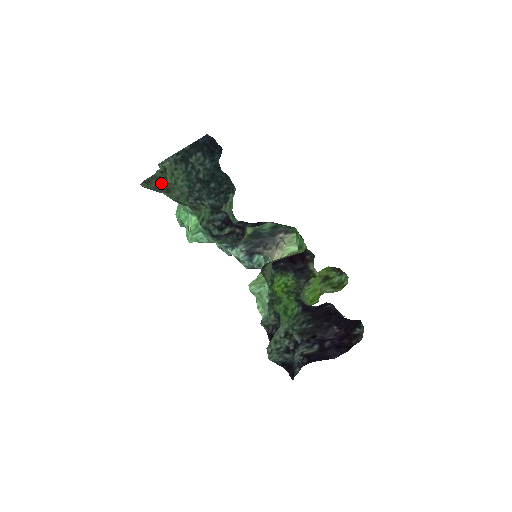
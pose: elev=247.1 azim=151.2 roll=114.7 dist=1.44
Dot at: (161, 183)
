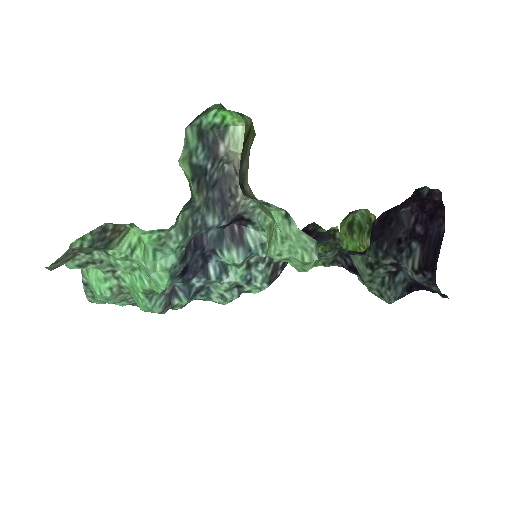
Dot at: occluded
